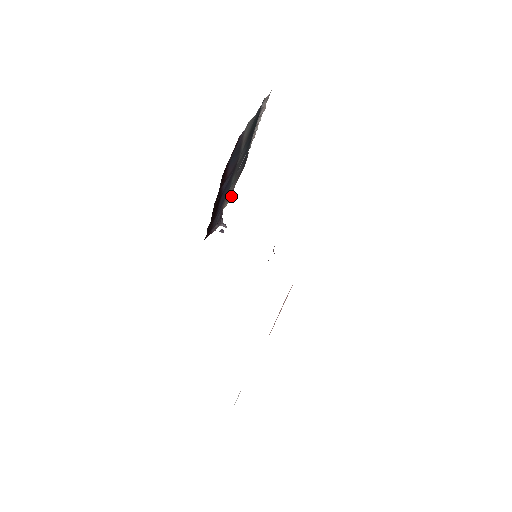
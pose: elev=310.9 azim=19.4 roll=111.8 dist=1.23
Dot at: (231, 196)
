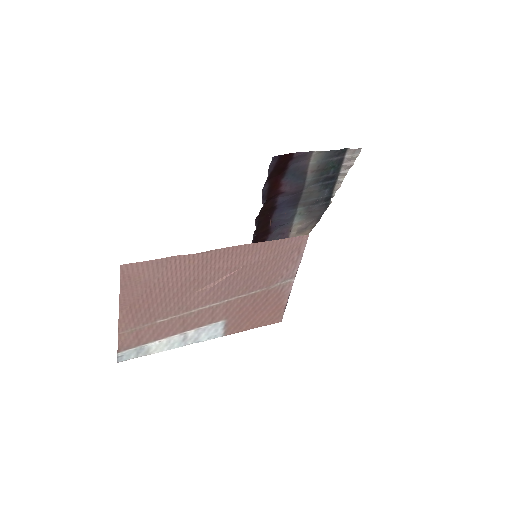
Dot at: occluded
